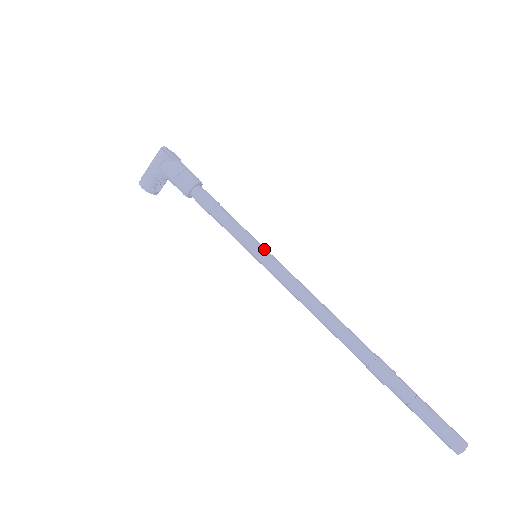
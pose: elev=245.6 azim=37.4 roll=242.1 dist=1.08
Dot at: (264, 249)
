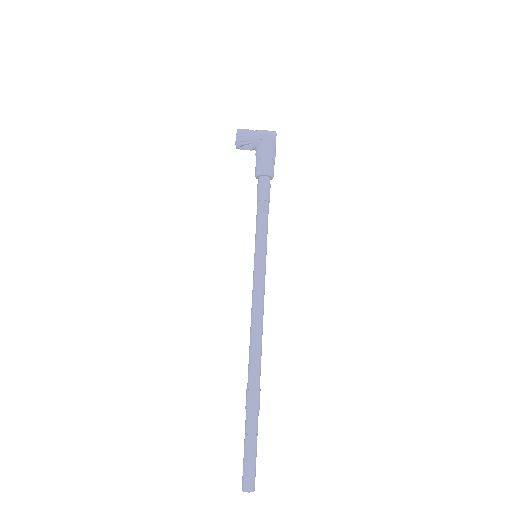
Dot at: occluded
